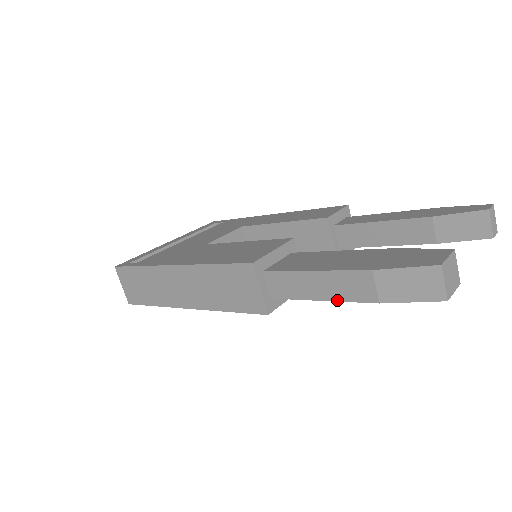
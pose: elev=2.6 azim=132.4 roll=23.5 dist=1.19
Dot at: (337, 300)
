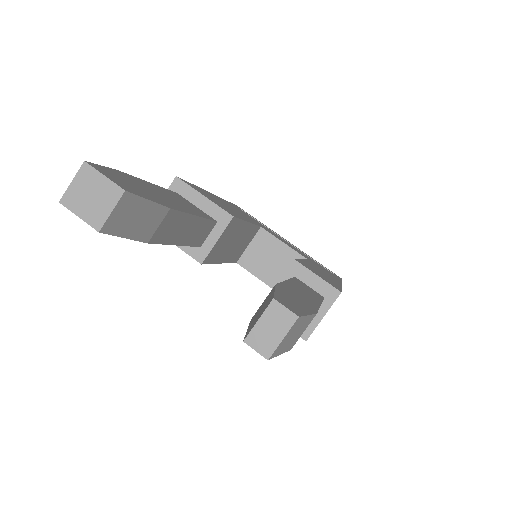
Dot at: occluded
